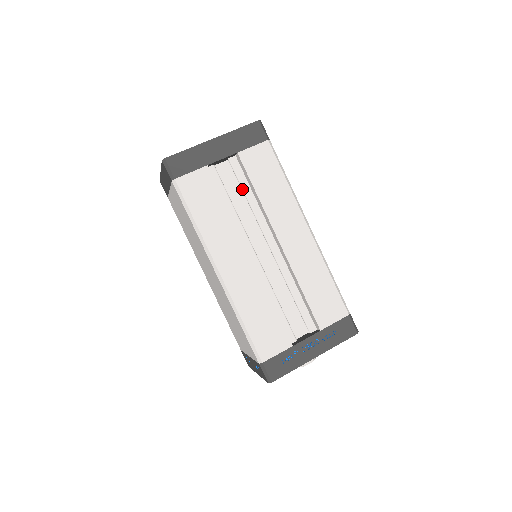
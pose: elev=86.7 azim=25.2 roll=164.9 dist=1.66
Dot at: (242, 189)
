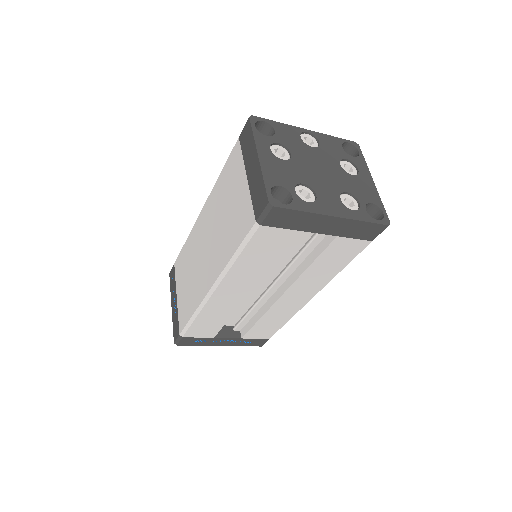
Dot at: (304, 248)
